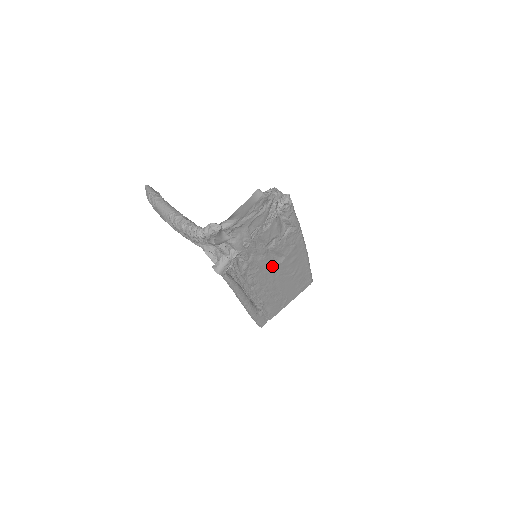
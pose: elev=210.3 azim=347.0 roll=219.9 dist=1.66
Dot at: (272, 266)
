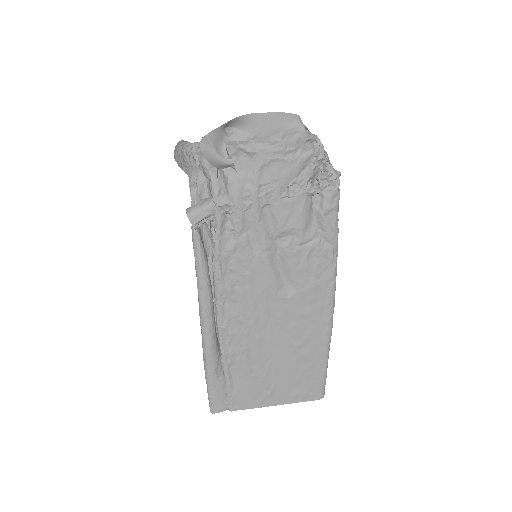
Dot at: (271, 290)
